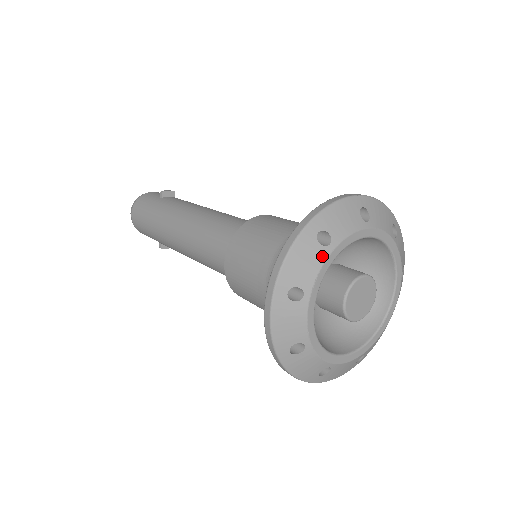
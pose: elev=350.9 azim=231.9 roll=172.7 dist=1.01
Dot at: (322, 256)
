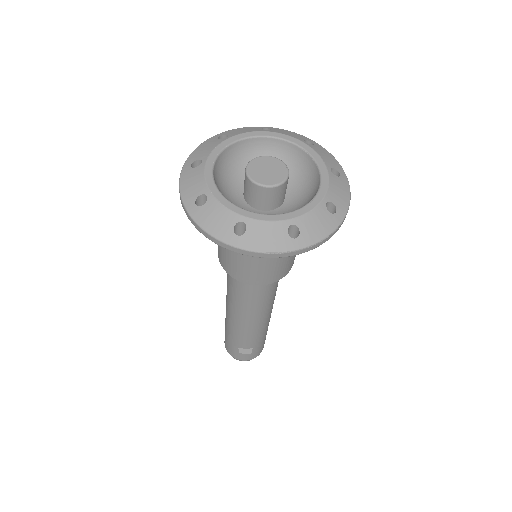
Dot at: (219, 142)
